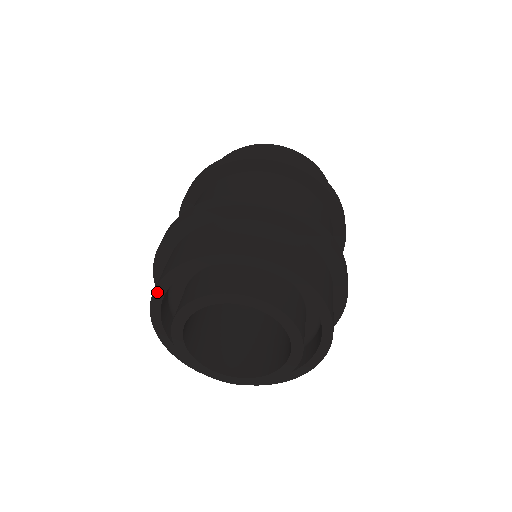
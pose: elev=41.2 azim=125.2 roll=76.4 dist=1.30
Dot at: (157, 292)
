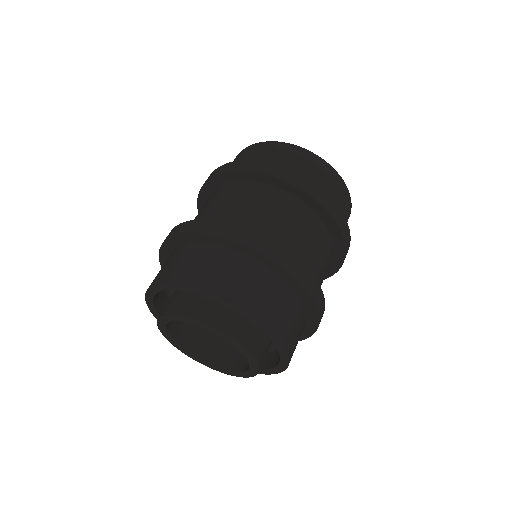
Dot at: (155, 287)
